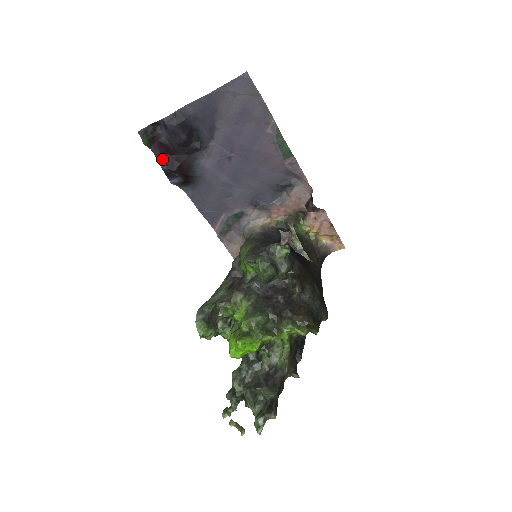
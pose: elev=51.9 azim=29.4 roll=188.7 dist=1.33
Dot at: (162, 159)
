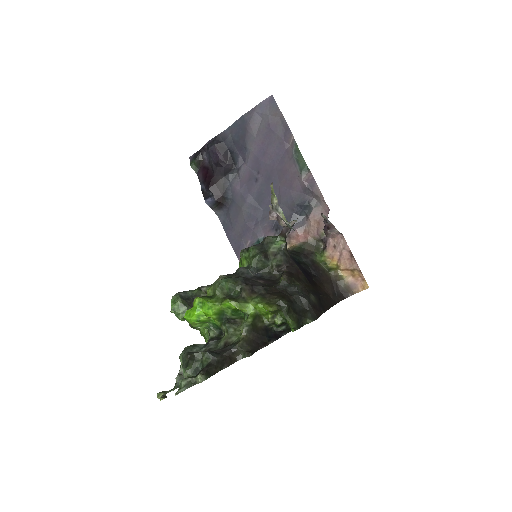
Dot at: (203, 181)
